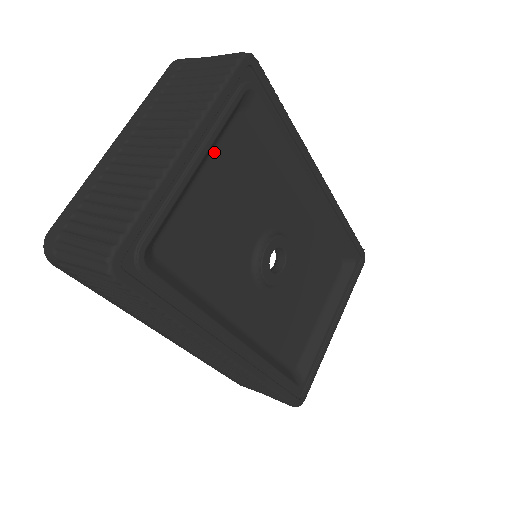
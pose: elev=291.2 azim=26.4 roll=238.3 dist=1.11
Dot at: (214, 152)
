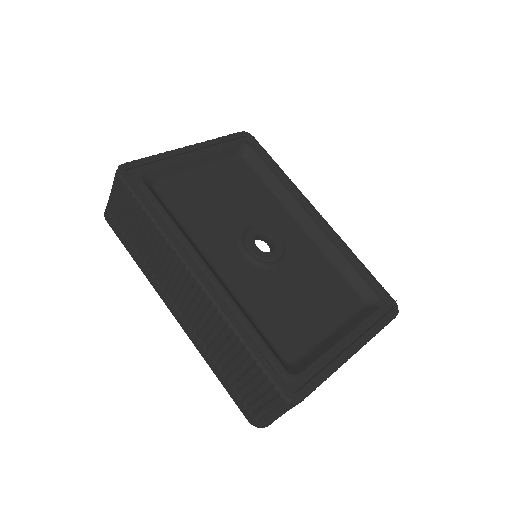
Dot at: (216, 166)
